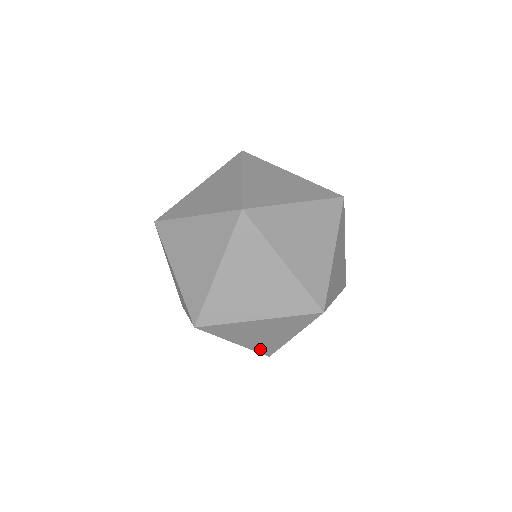
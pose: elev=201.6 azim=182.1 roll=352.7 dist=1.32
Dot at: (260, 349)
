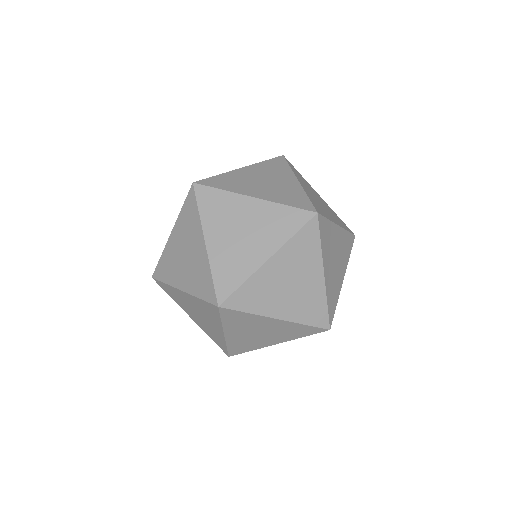
Dot at: (234, 347)
